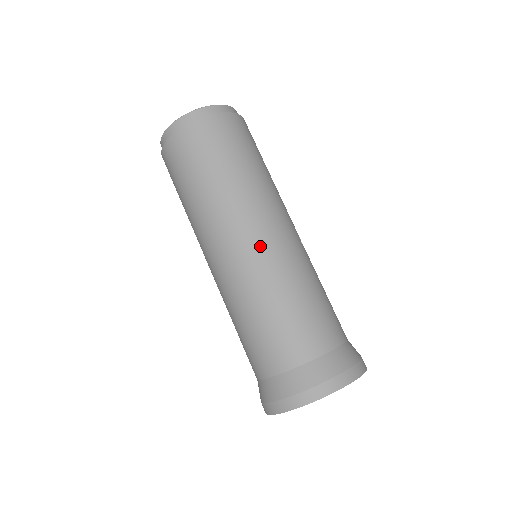
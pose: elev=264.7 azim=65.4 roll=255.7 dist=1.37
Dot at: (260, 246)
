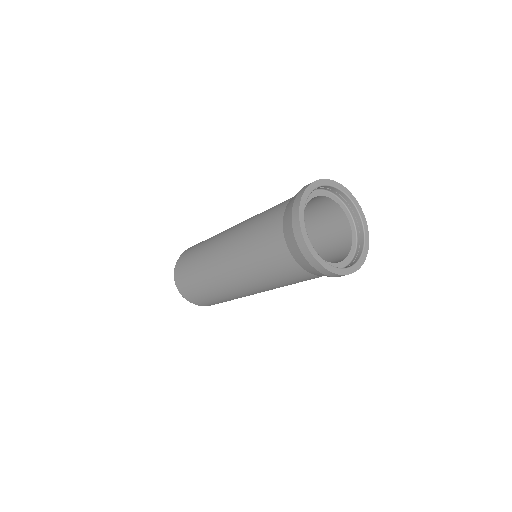
Dot at: (236, 225)
